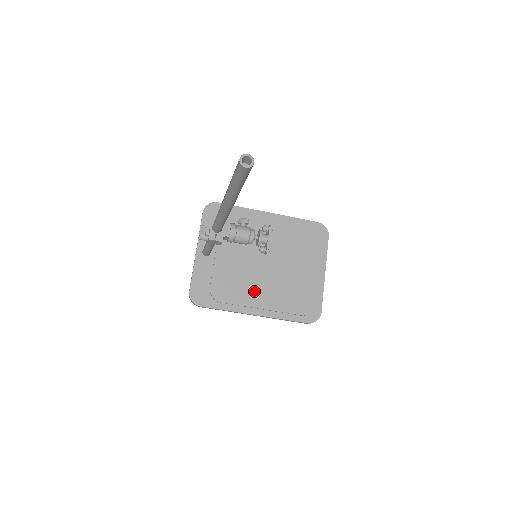
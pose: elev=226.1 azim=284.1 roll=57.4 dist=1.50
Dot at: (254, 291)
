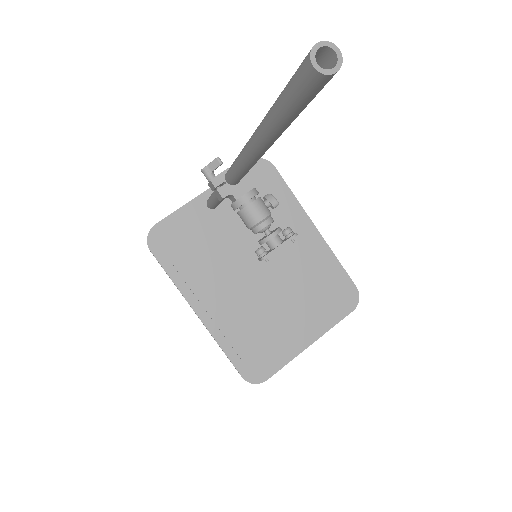
Dot at: (220, 290)
